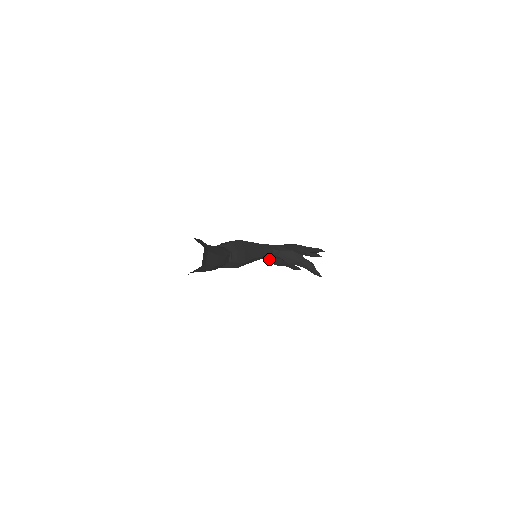
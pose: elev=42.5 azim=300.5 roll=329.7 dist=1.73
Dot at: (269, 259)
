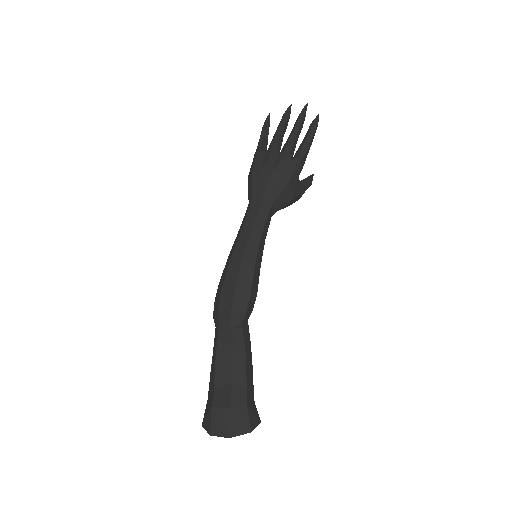
Dot at: occluded
